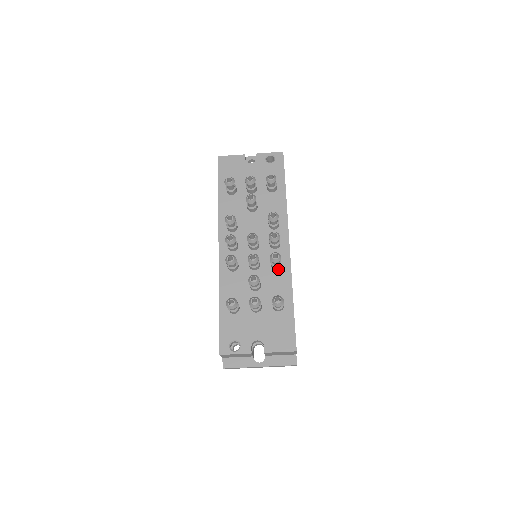
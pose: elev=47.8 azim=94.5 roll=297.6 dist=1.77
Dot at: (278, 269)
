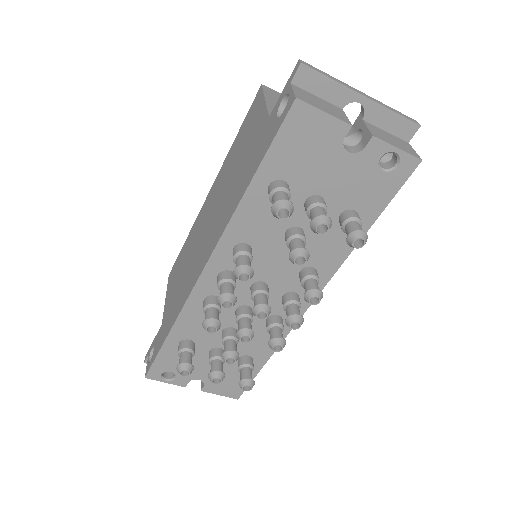
Dot at: occluded
